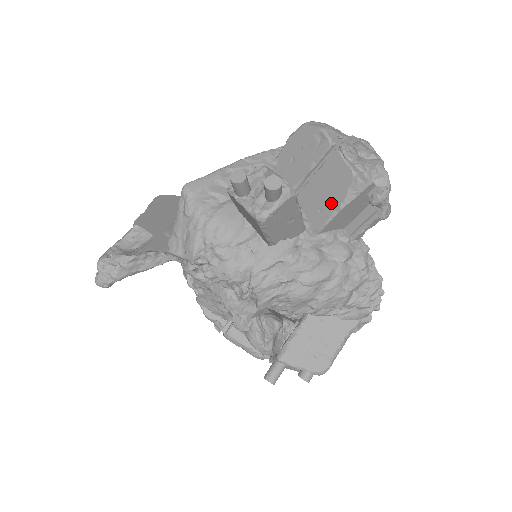
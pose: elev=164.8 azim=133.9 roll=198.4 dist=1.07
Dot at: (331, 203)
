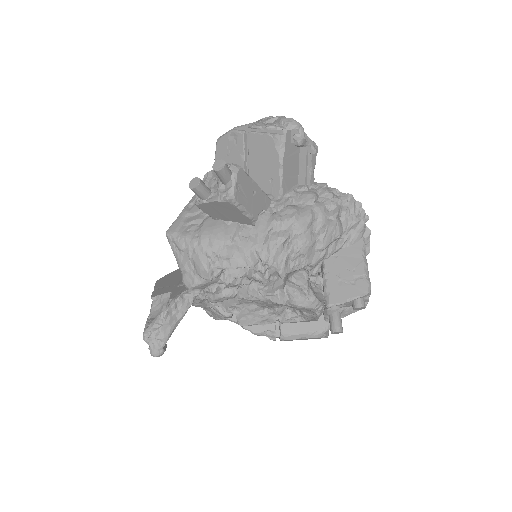
Dot at: (273, 167)
